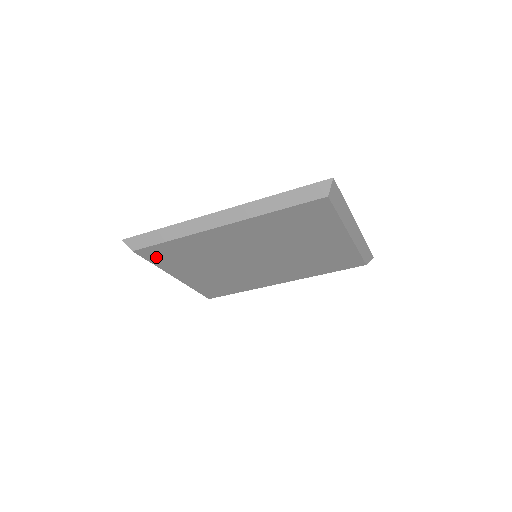
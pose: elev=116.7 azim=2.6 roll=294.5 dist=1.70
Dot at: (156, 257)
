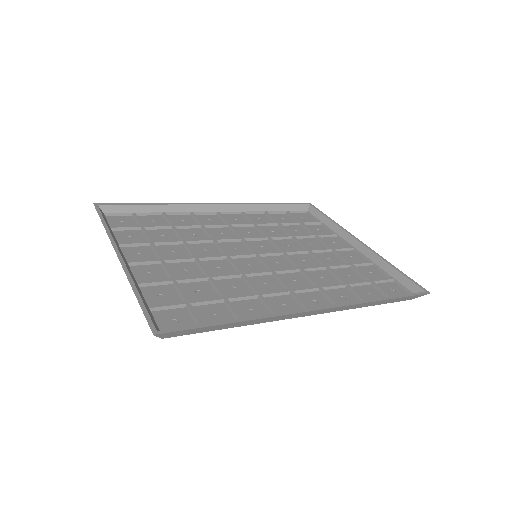
Dot at: (170, 312)
